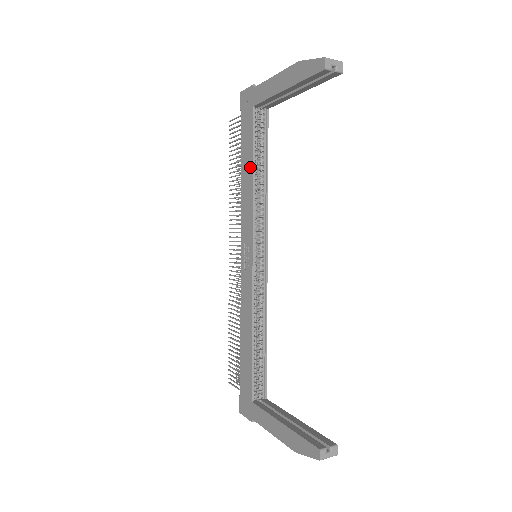
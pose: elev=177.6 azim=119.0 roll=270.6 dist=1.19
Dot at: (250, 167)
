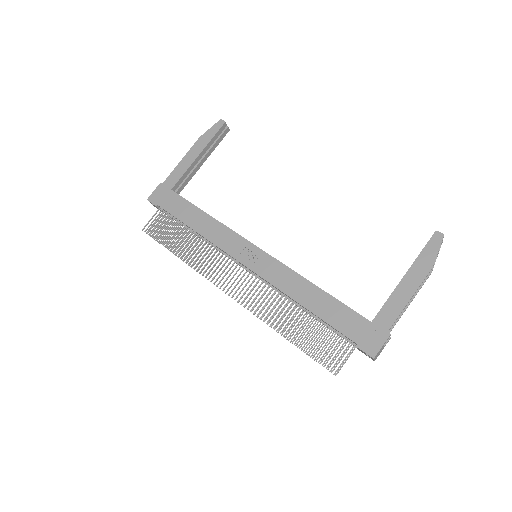
Dot at: (200, 214)
